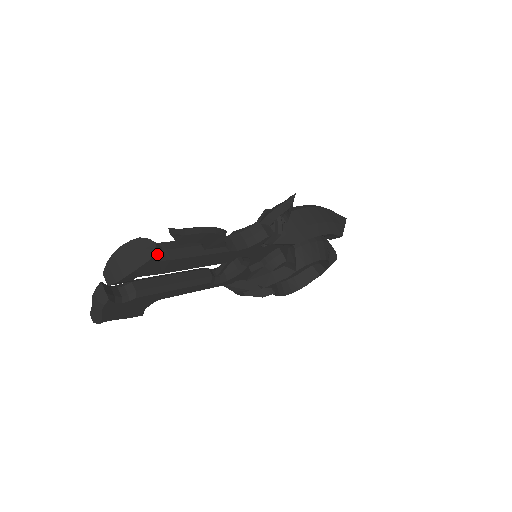
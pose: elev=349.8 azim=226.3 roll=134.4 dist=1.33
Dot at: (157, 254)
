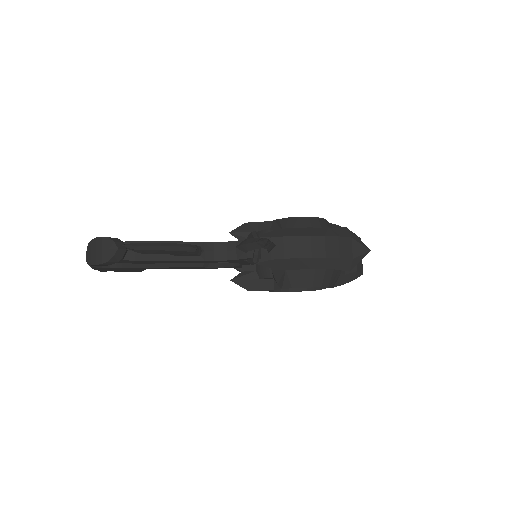
Dot at: (117, 257)
